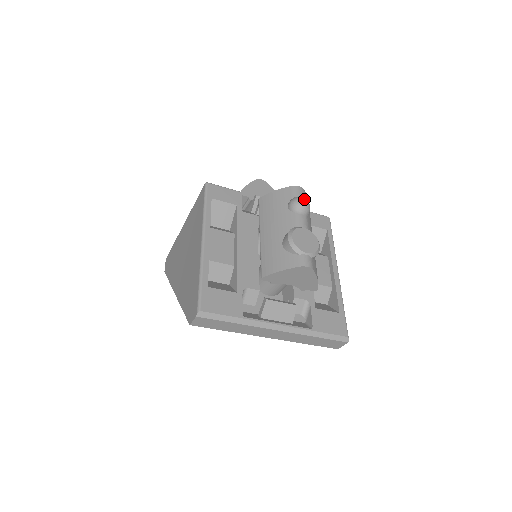
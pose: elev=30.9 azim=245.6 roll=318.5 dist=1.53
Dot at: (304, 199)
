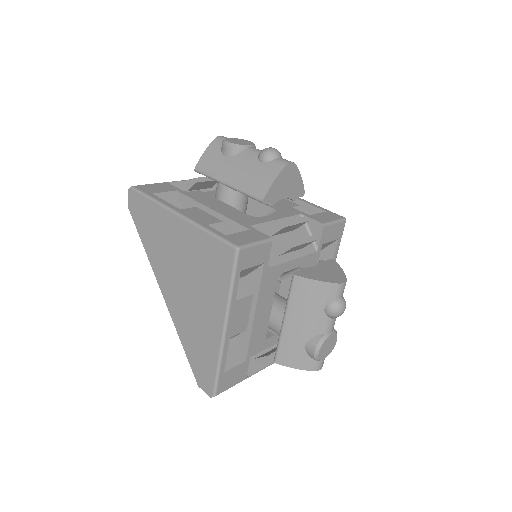
Dot at: (344, 307)
